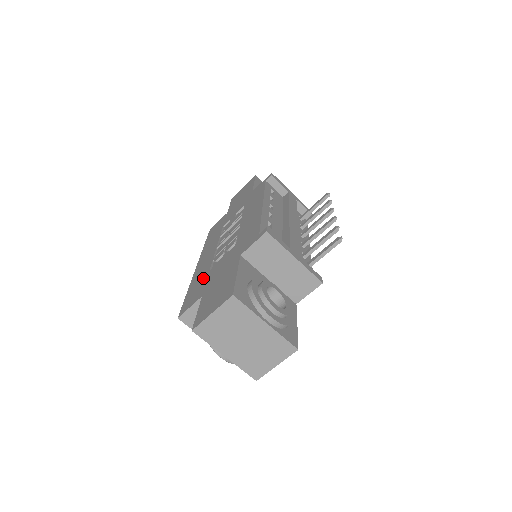
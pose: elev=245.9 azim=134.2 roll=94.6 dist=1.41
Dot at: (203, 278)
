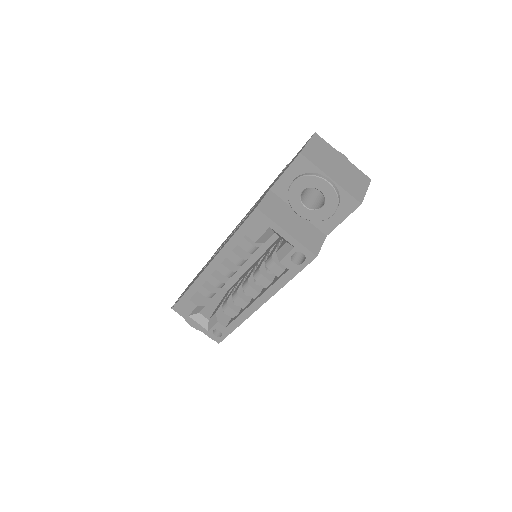
Dot at: occluded
